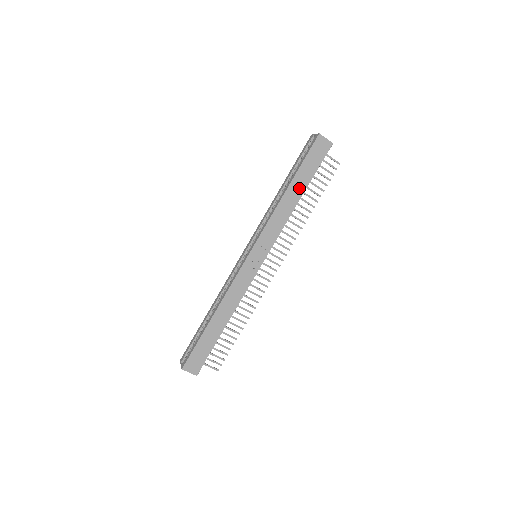
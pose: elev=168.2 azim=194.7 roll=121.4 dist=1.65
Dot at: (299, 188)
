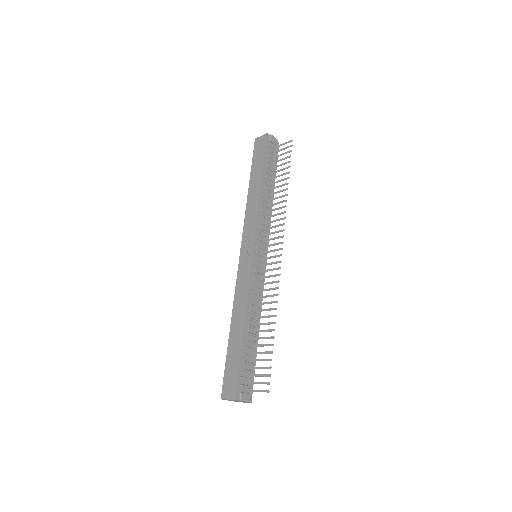
Dot at: (257, 180)
